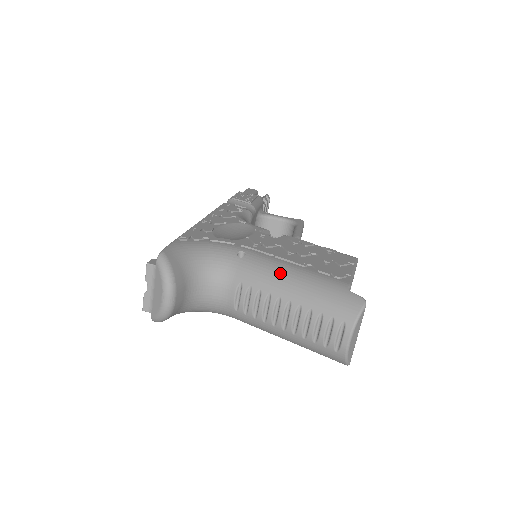
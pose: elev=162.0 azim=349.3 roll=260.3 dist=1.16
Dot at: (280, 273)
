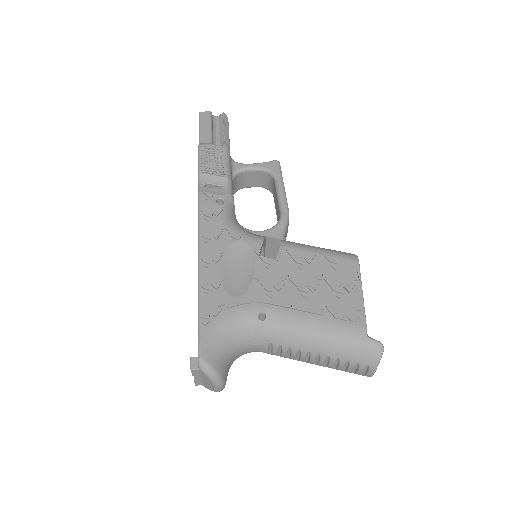
Dot at: (304, 332)
